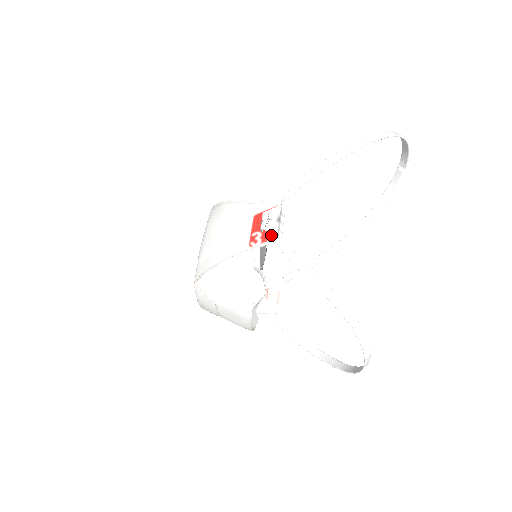
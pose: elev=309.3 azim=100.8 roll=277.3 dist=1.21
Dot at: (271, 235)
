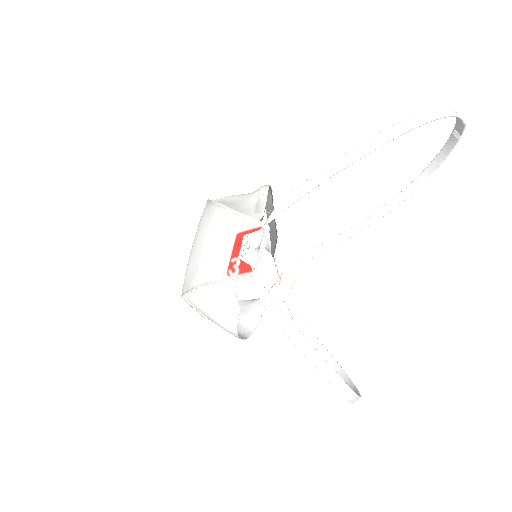
Dot at: (249, 266)
